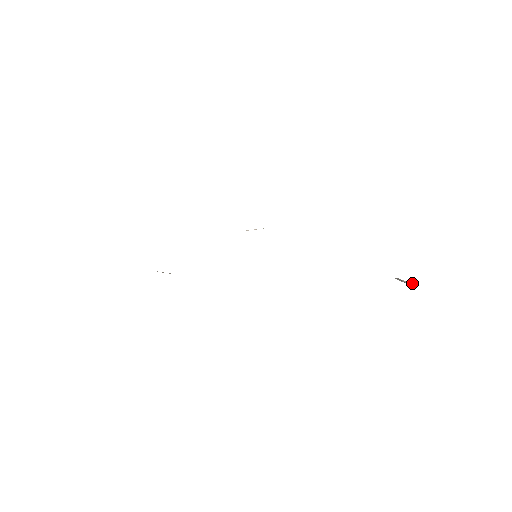
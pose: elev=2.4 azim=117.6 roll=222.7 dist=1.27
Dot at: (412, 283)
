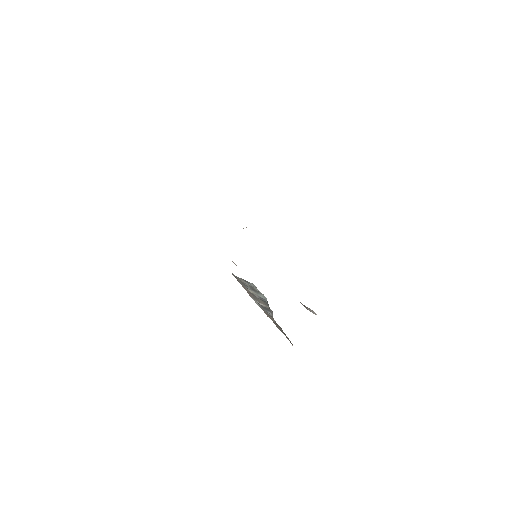
Dot at: occluded
